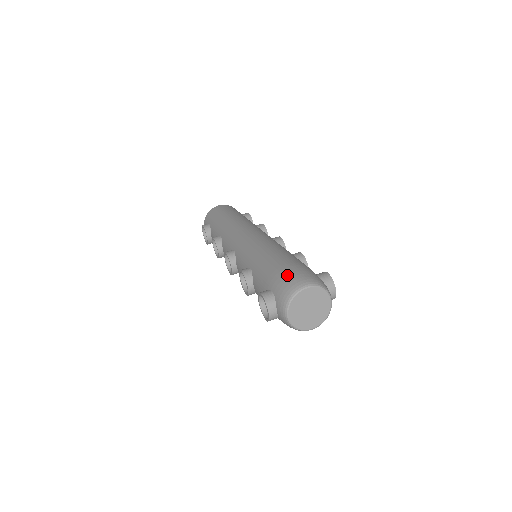
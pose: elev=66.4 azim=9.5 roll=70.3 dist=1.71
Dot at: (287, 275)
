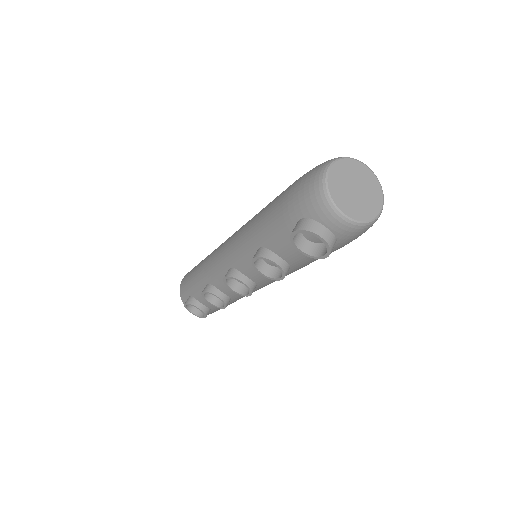
Dot at: (298, 188)
